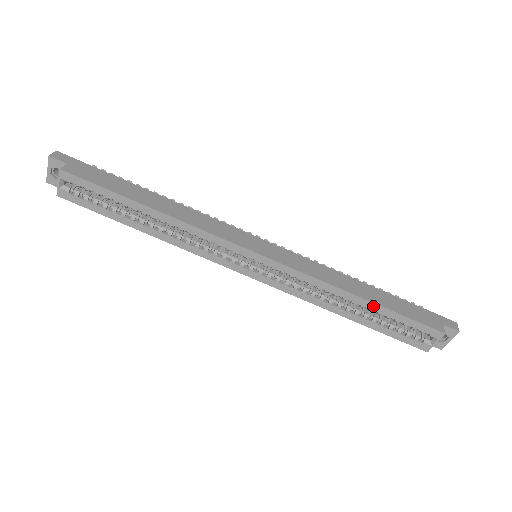
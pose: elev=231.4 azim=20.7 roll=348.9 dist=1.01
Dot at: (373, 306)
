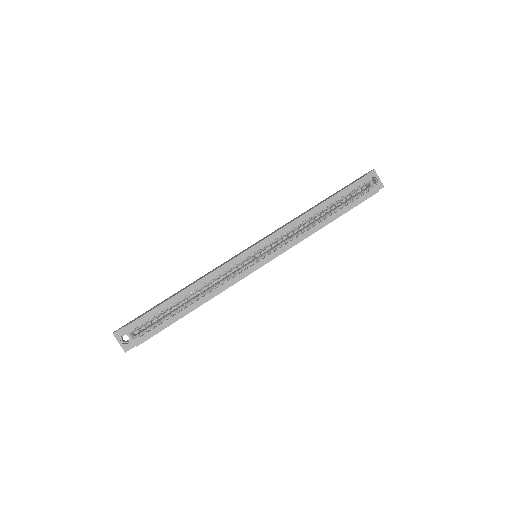
Dot at: (326, 203)
